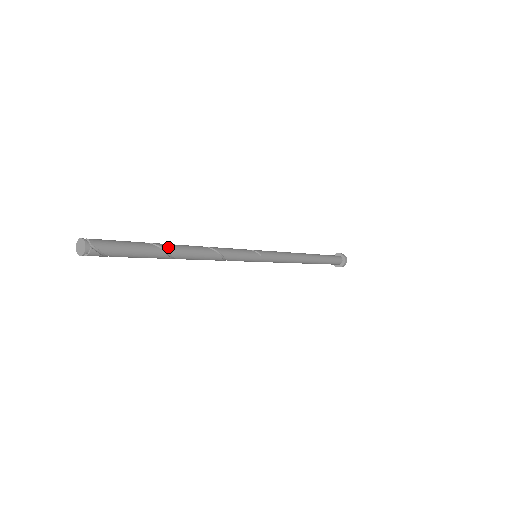
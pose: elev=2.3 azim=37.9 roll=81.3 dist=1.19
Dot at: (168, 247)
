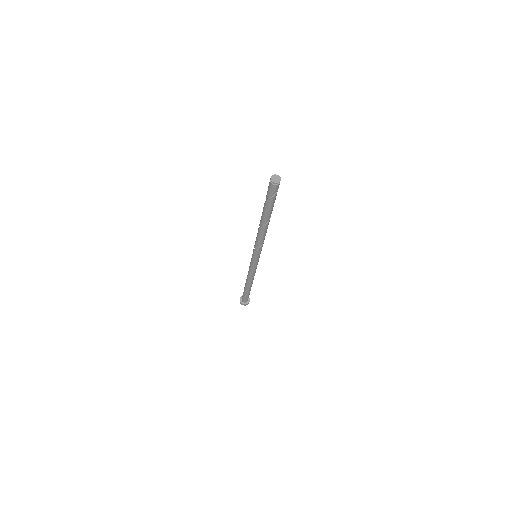
Dot at: occluded
